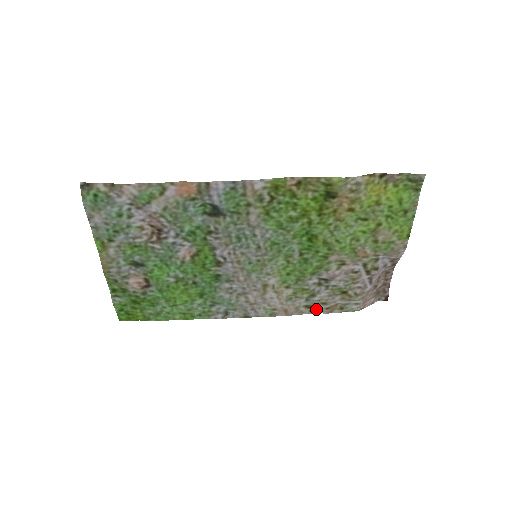
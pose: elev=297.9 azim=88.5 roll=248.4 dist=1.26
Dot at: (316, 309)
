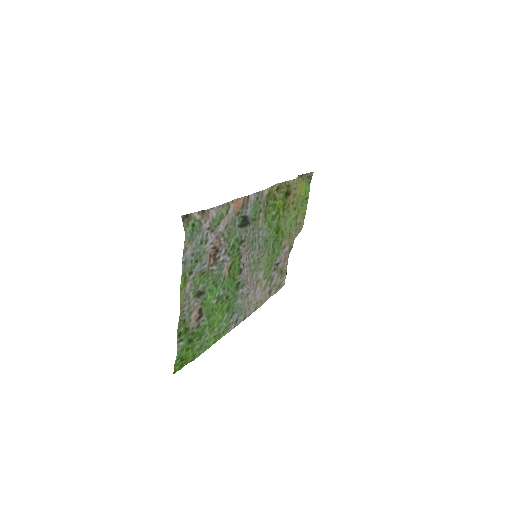
Dot at: (271, 293)
